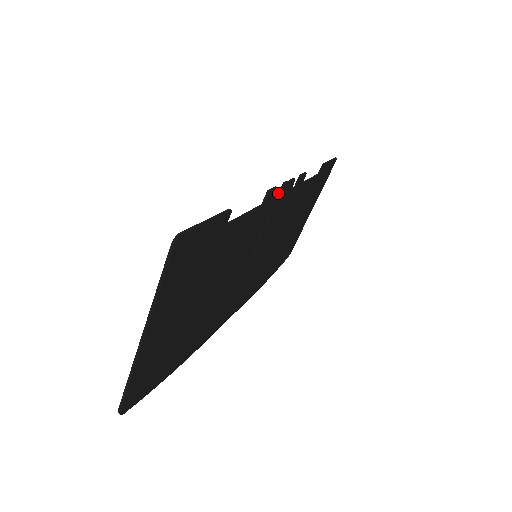
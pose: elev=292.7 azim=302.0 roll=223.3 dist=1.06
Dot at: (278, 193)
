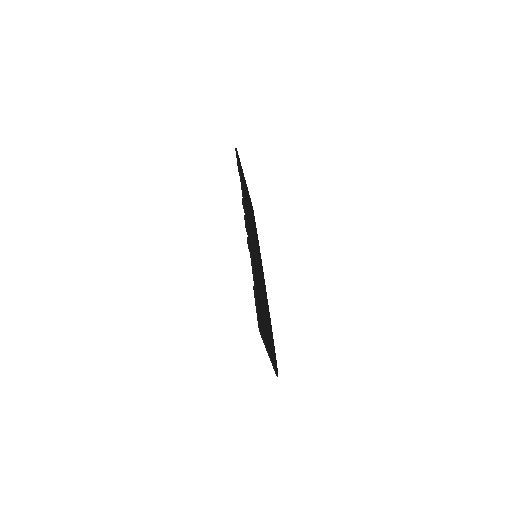
Dot at: (247, 234)
